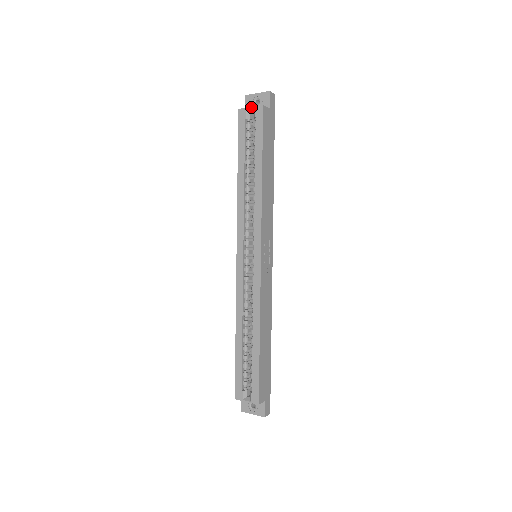
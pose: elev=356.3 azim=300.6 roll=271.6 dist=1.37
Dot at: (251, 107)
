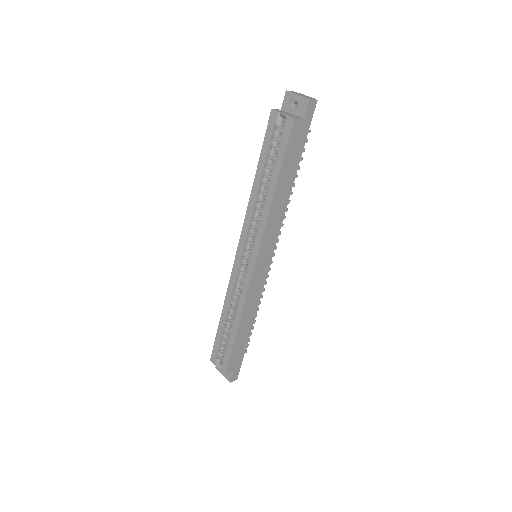
Dot at: (283, 114)
